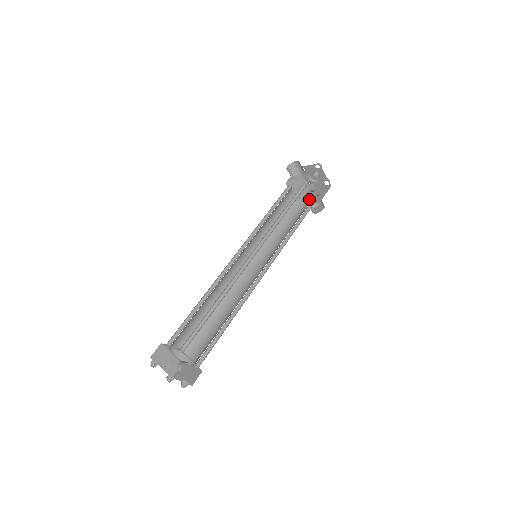
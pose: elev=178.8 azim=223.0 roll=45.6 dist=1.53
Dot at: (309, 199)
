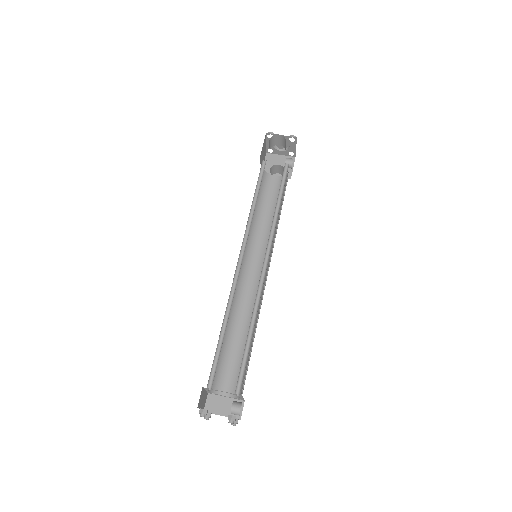
Dot at: (270, 169)
